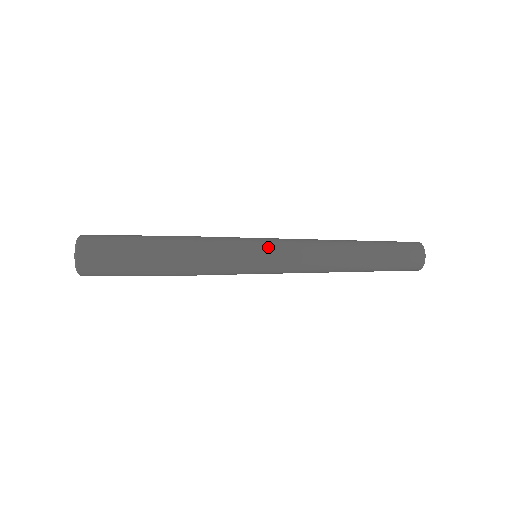
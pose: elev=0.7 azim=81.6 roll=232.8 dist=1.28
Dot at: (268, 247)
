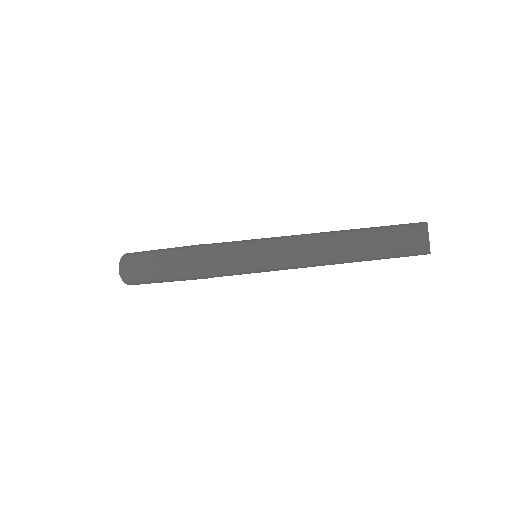
Dot at: (258, 252)
